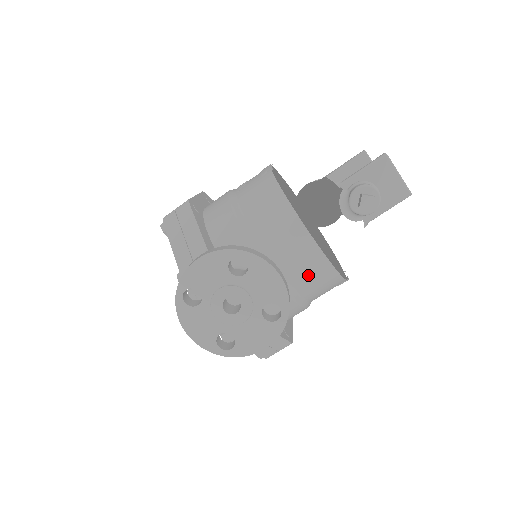
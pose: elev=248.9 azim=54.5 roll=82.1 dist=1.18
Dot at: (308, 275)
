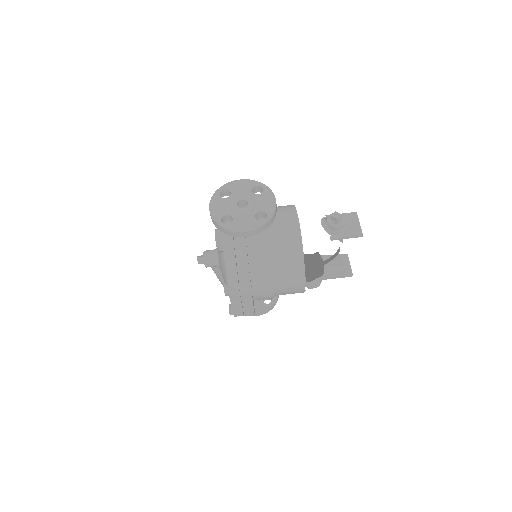
Dot at: (286, 243)
